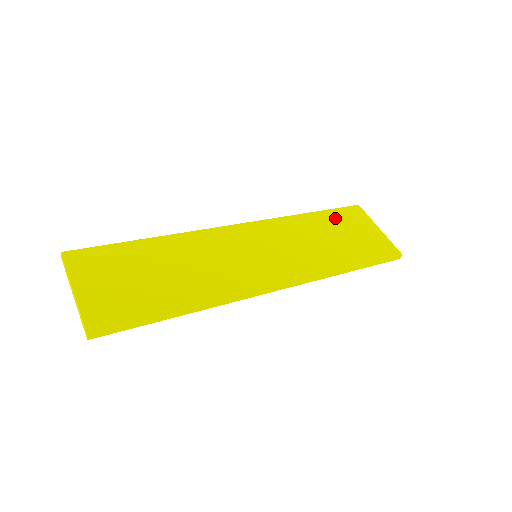
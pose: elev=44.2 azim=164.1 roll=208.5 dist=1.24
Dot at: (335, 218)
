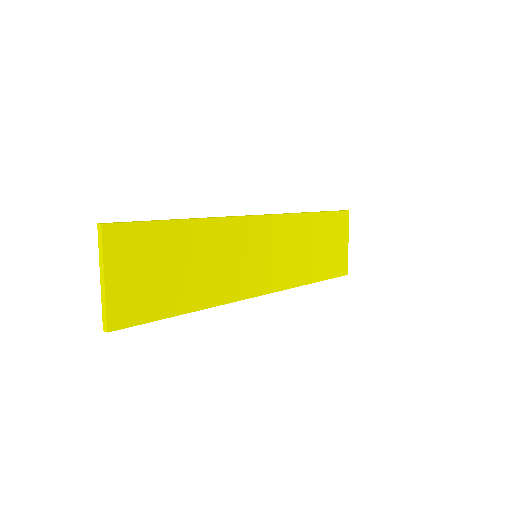
Dot at: (327, 224)
